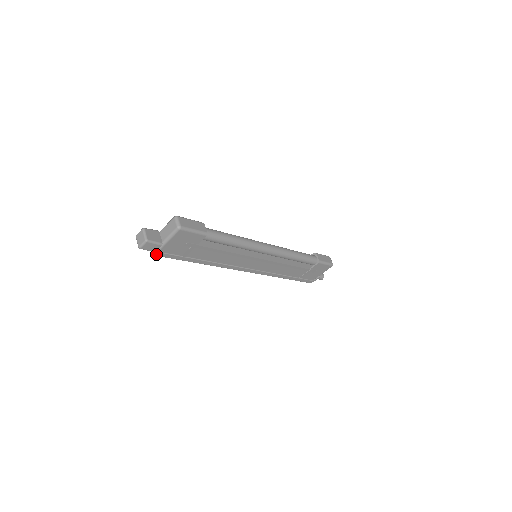
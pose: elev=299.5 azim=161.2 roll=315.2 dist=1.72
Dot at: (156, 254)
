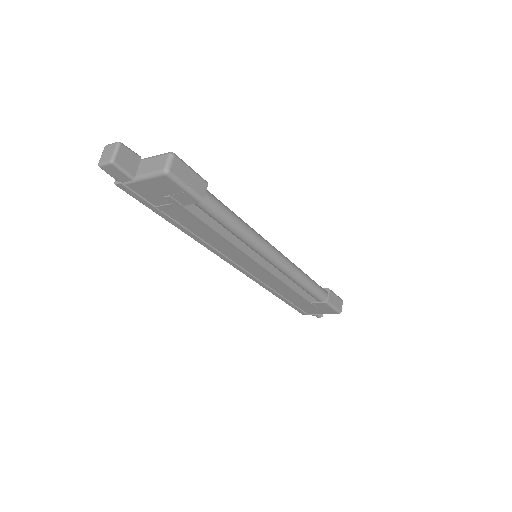
Dot at: (120, 186)
